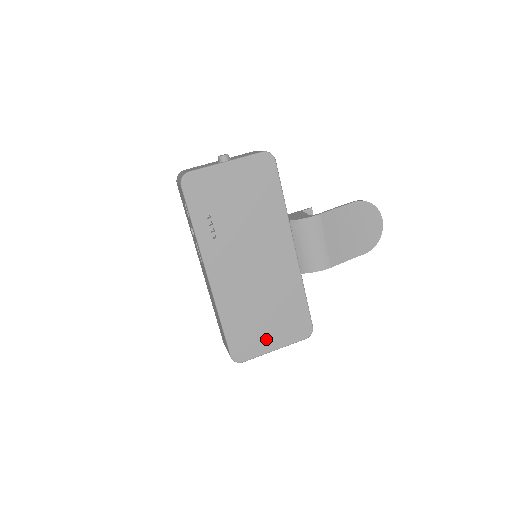
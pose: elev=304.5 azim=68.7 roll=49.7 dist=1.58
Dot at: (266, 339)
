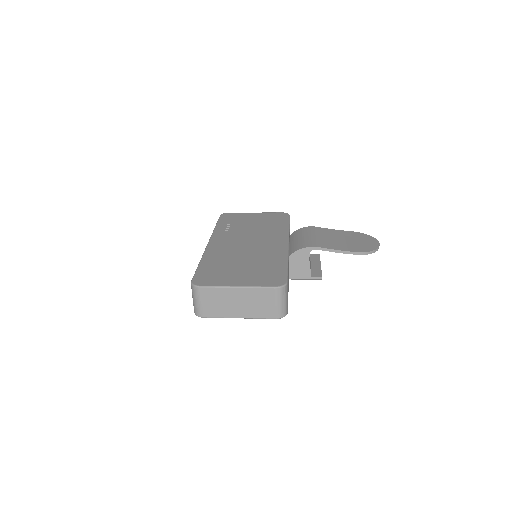
Dot at: (233, 278)
